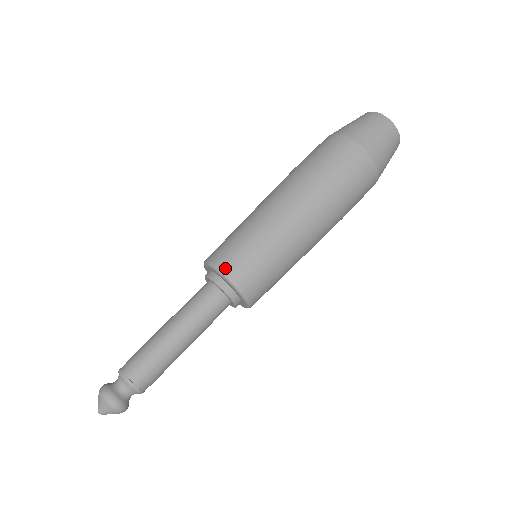
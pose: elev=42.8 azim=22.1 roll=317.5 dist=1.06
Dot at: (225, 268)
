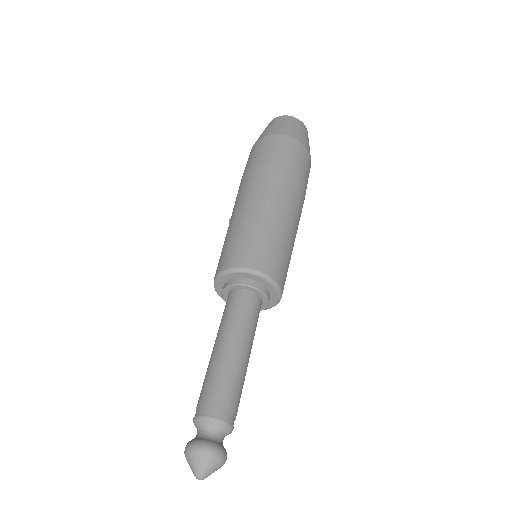
Dot at: (245, 264)
